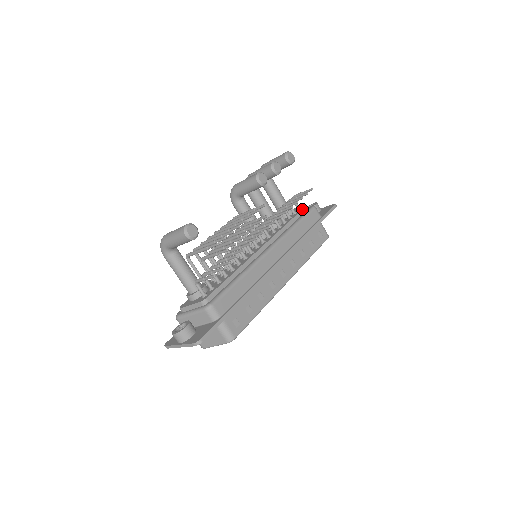
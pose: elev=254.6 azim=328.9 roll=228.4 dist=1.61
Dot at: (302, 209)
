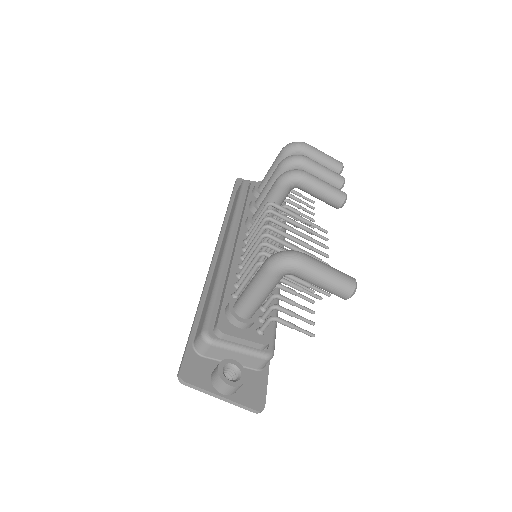
Dot at: occluded
